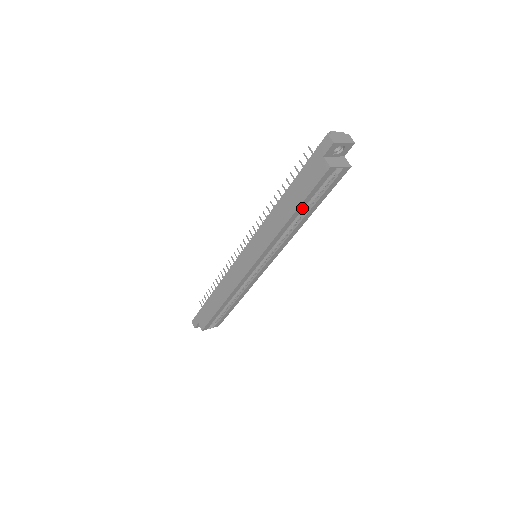
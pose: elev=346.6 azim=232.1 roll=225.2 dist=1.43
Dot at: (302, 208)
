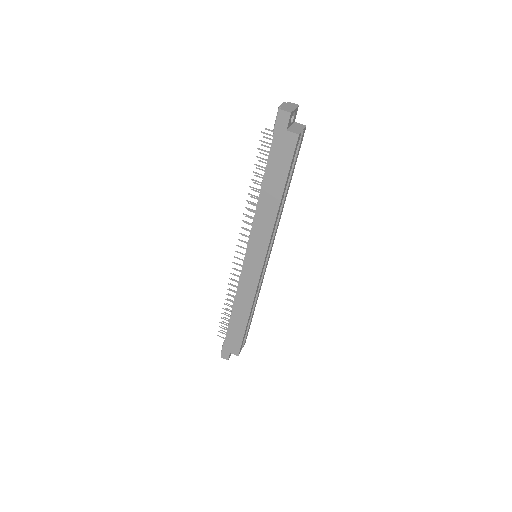
Dot at: (286, 185)
